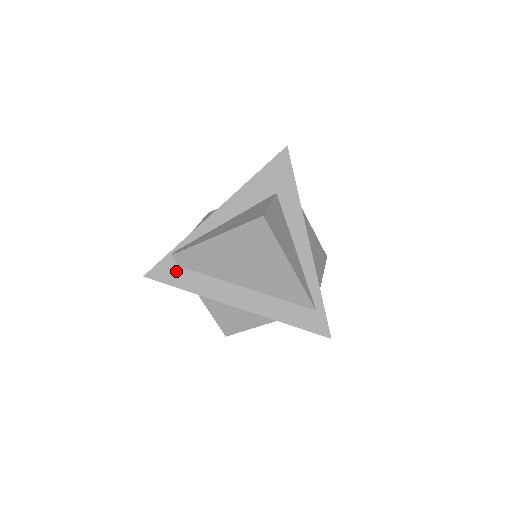
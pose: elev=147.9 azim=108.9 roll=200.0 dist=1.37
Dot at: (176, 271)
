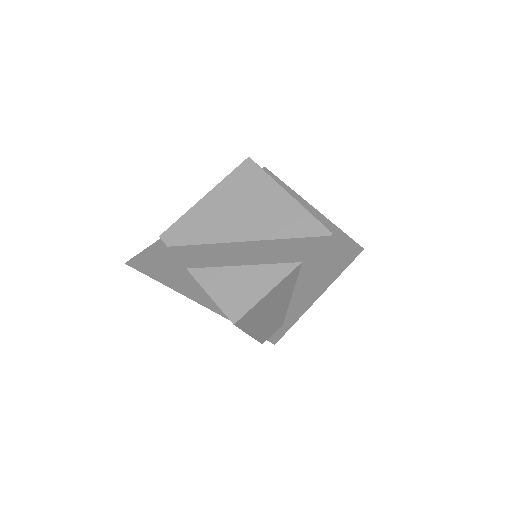
Dot at: (164, 250)
